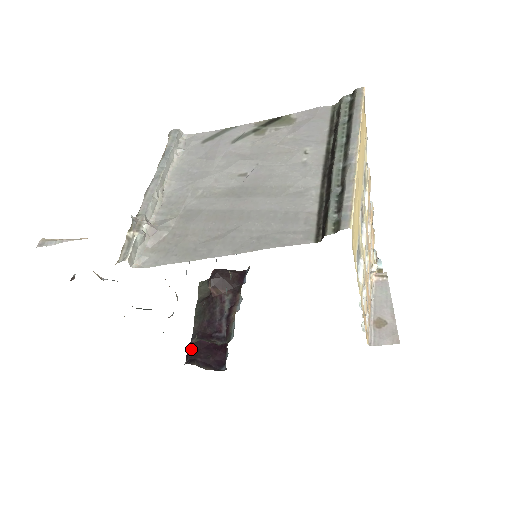
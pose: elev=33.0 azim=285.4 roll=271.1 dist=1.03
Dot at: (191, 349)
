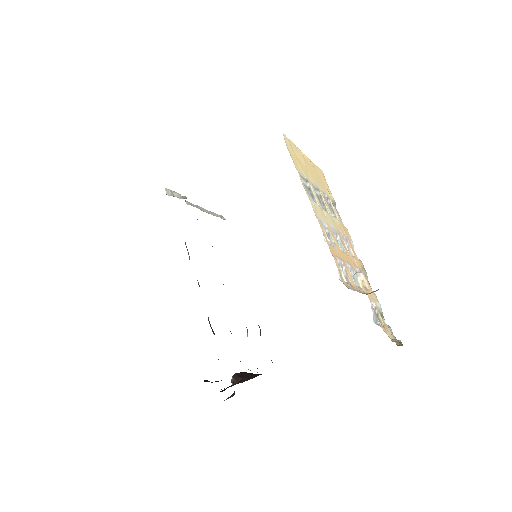
Dot at: occluded
